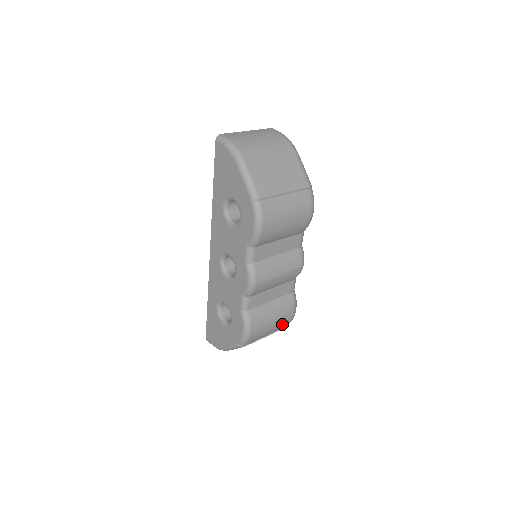
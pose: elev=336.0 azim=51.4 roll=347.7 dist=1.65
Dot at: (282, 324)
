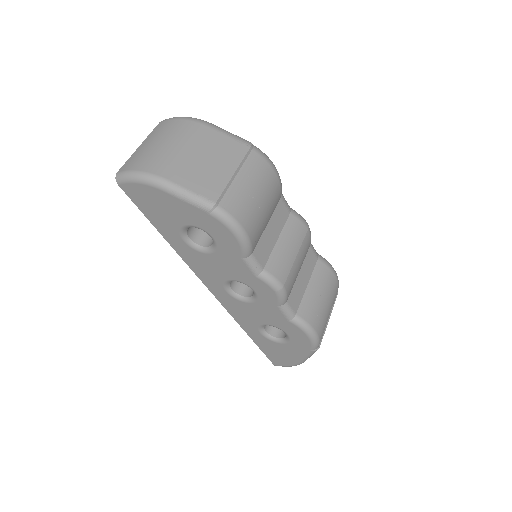
Dot at: (334, 294)
